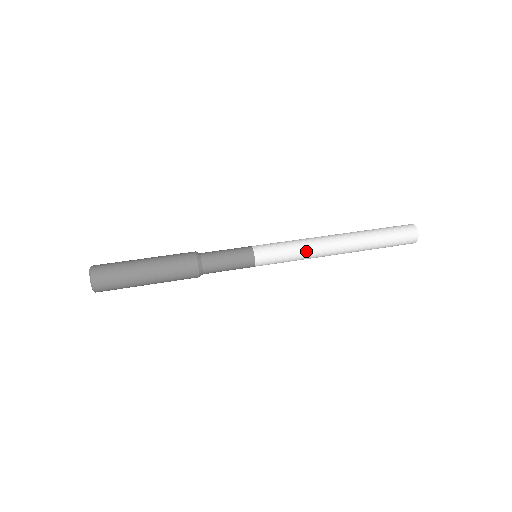
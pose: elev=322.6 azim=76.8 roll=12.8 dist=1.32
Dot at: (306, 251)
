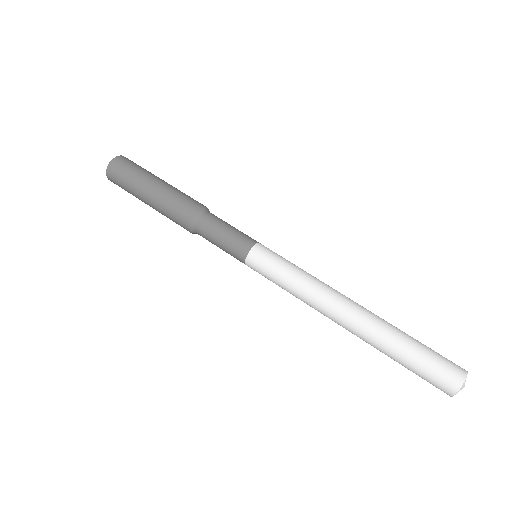
Dot at: (300, 298)
